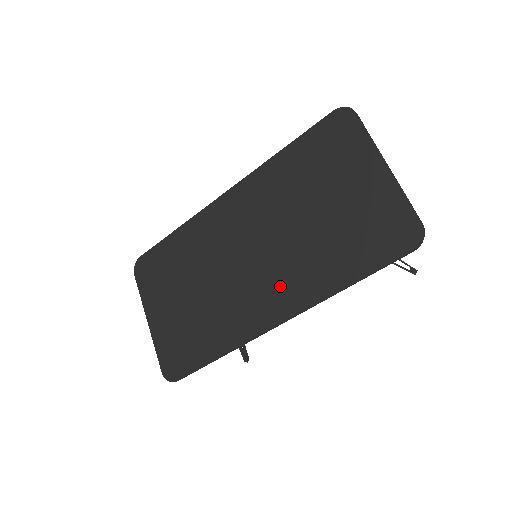
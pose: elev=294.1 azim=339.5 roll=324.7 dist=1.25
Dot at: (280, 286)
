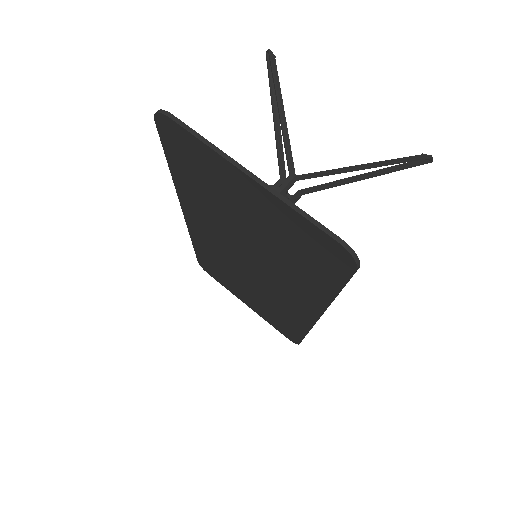
Dot at: (290, 292)
